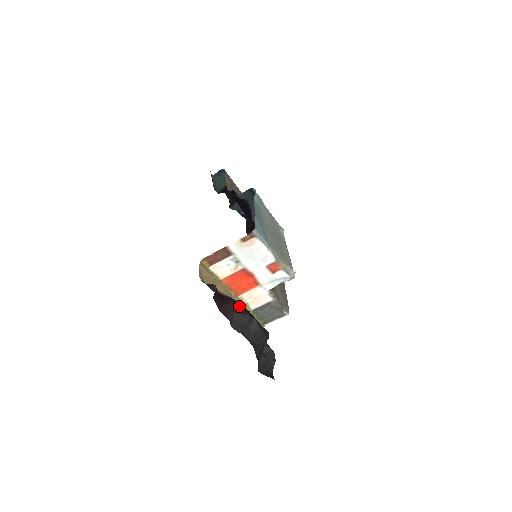
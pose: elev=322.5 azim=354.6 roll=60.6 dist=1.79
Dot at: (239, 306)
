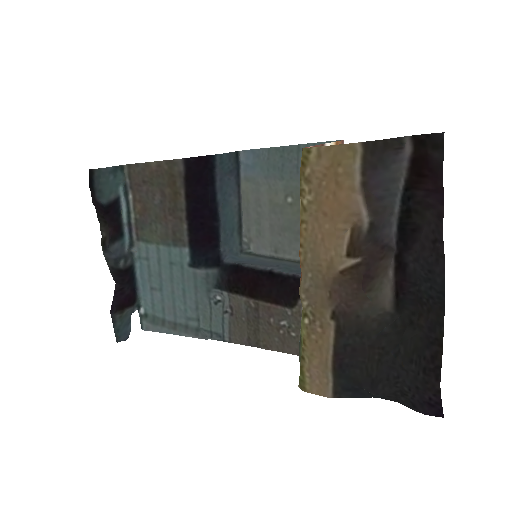
Dot at: (409, 214)
